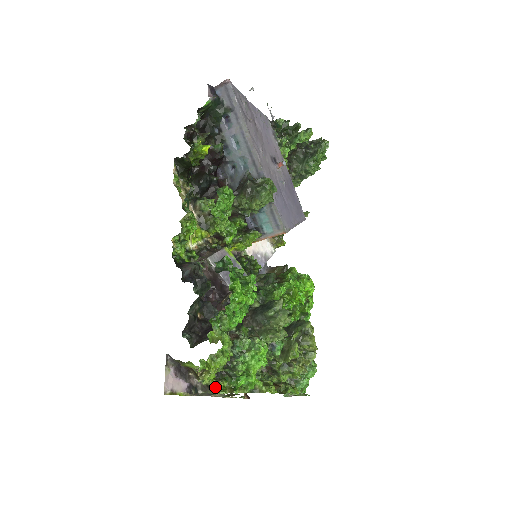
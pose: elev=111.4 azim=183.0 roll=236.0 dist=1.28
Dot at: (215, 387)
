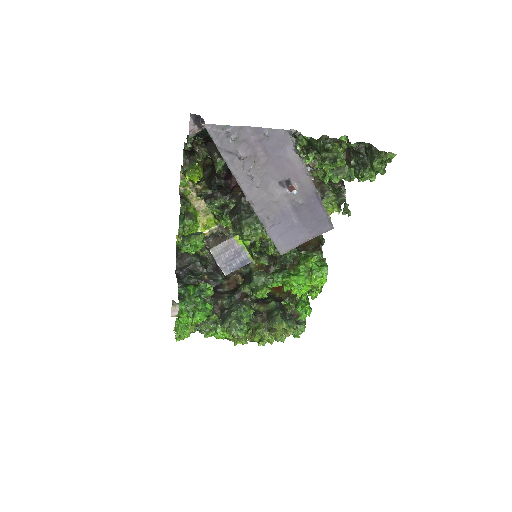
Dot at: occluded
